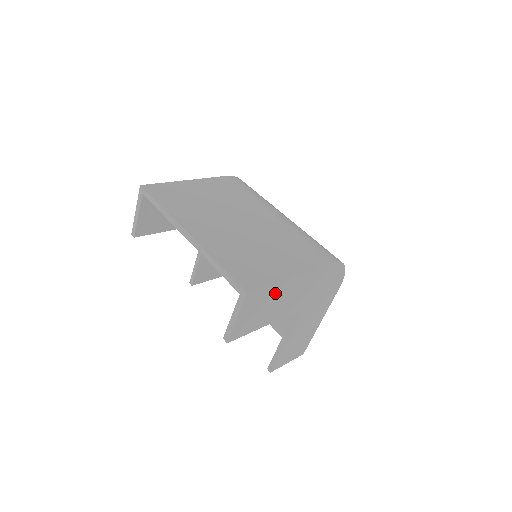
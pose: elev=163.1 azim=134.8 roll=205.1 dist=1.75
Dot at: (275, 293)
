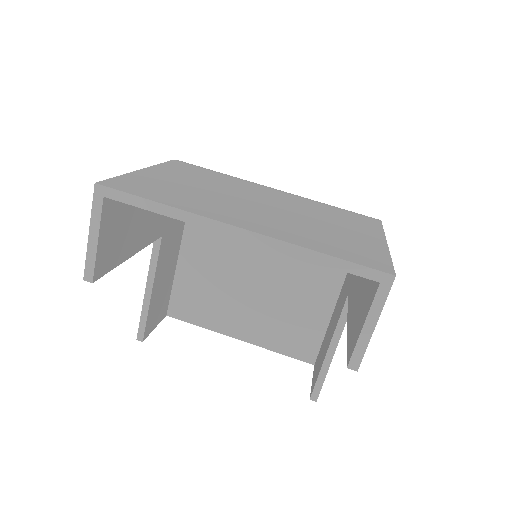
Dot at: occluded
